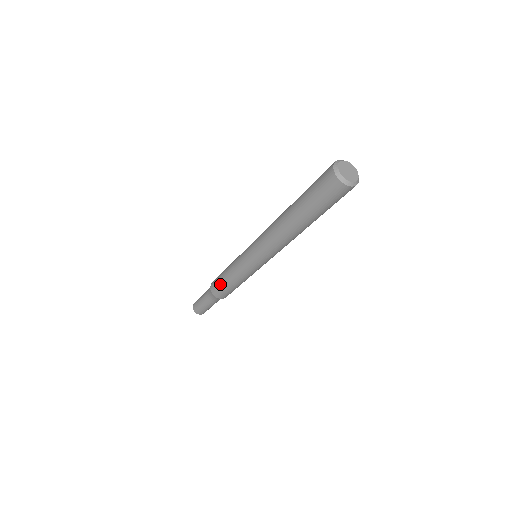
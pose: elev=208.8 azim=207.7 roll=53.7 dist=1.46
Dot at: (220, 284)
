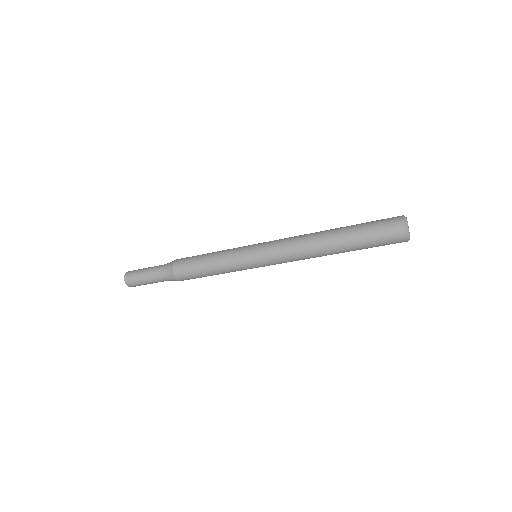
Dot at: (193, 263)
